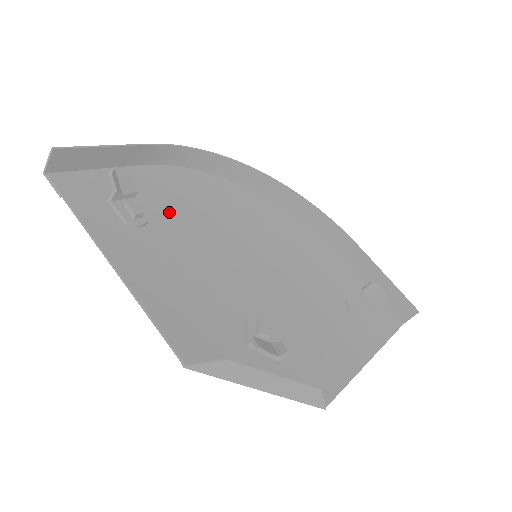
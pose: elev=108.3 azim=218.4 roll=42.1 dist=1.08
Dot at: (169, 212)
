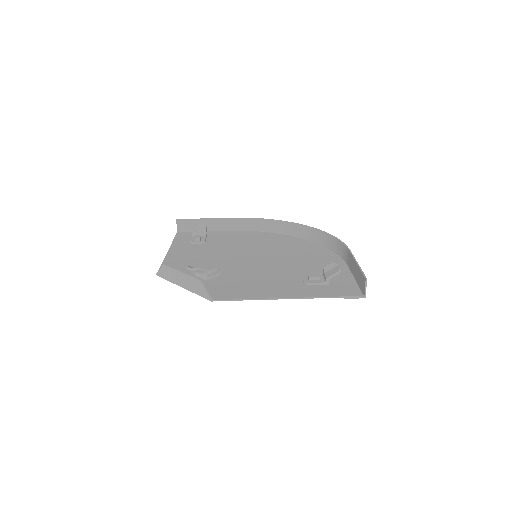
Dot at: (222, 242)
